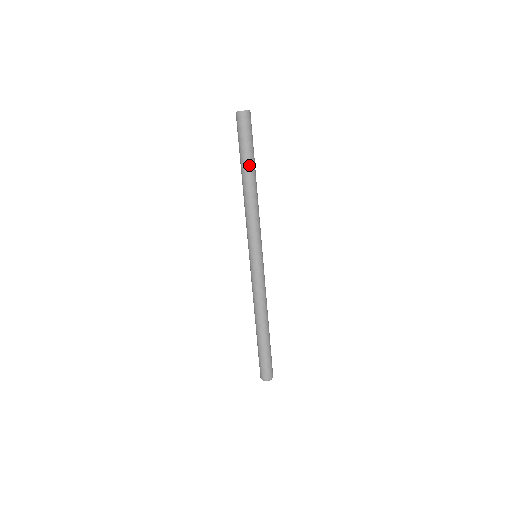
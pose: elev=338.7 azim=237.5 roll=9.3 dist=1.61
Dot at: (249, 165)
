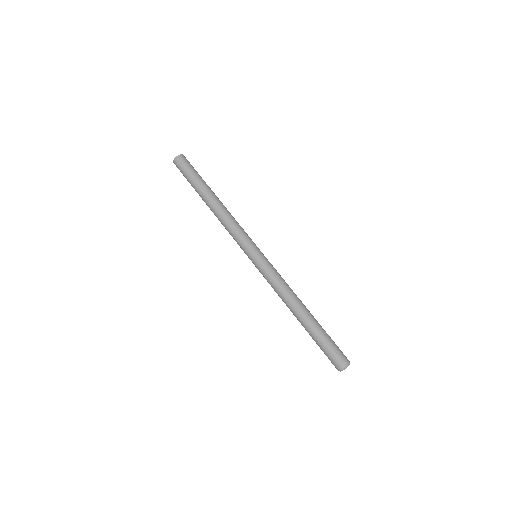
Dot at: (205, 188)
